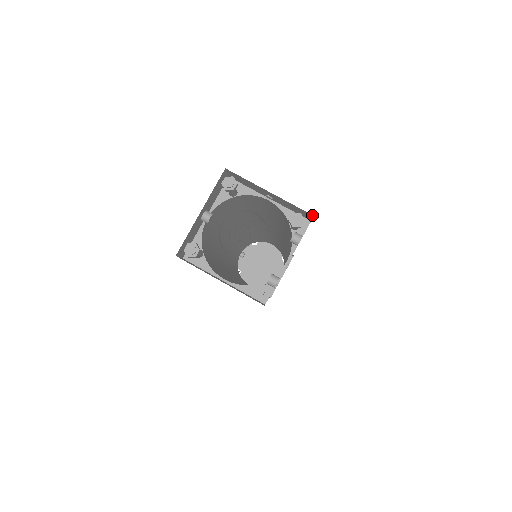
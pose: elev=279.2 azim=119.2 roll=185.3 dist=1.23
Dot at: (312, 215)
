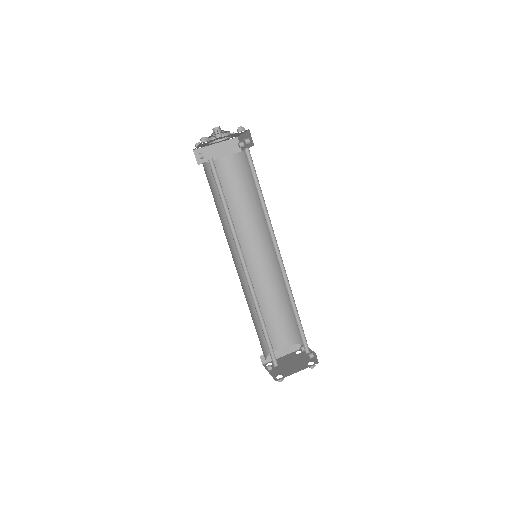
Dot at: (237, 138)
